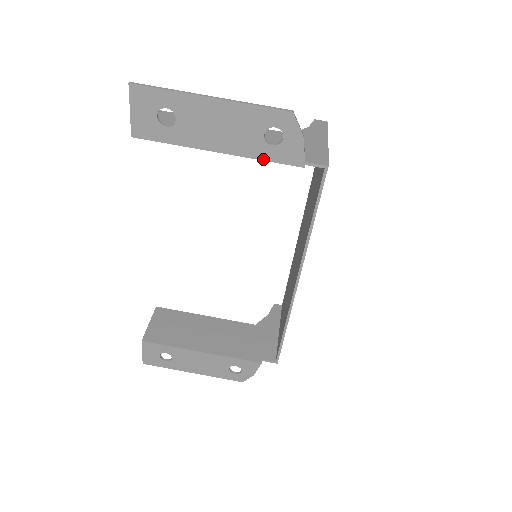
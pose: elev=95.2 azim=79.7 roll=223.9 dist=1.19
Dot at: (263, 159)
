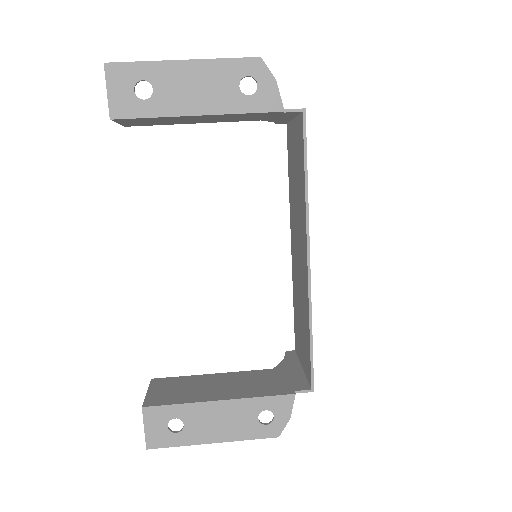
Dot at: (243, 112)
